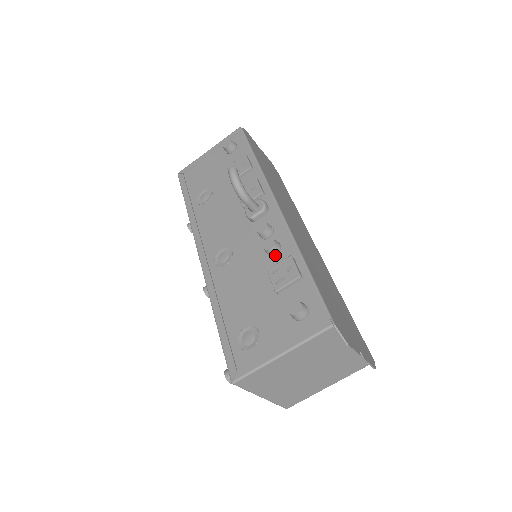
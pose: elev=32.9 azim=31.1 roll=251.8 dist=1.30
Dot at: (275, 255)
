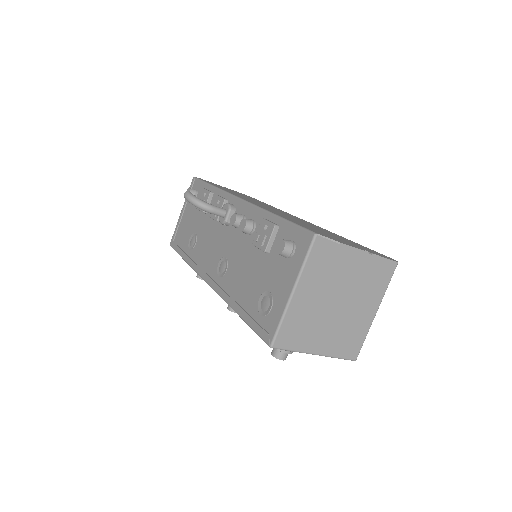
Dot at: (254, 230)
